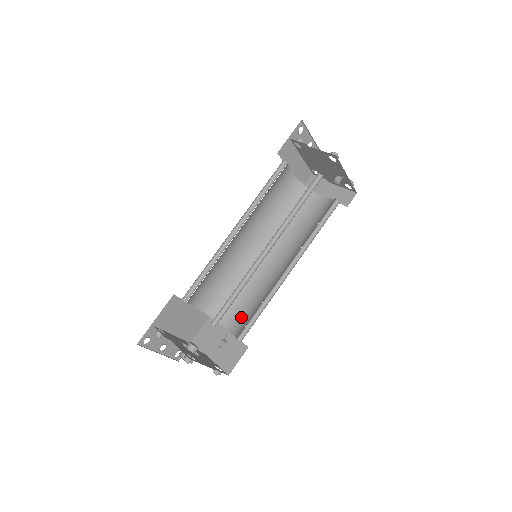
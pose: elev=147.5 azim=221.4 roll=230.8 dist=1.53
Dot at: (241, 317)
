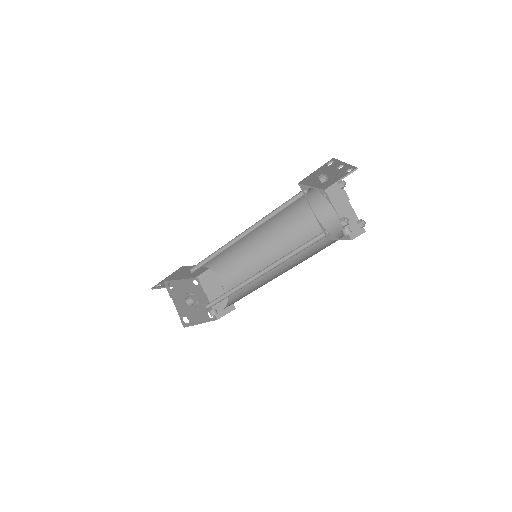
Dot at: (237, 283)
